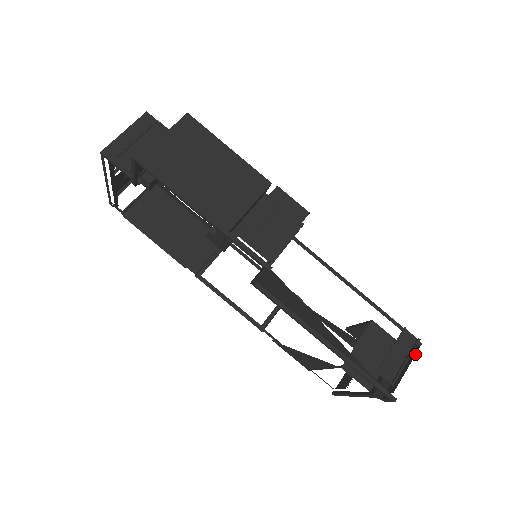
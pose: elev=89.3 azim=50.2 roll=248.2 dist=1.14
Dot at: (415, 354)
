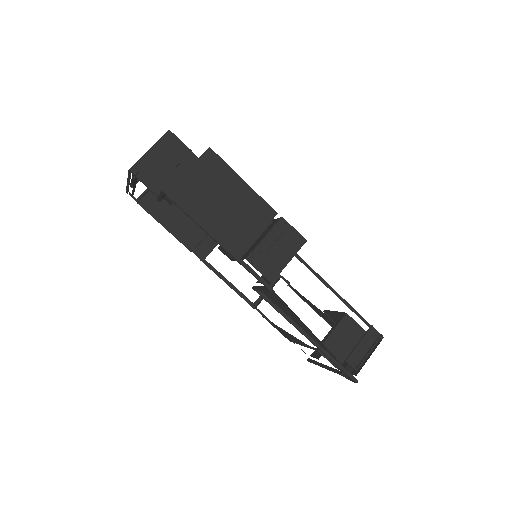
Dot at: occluded
